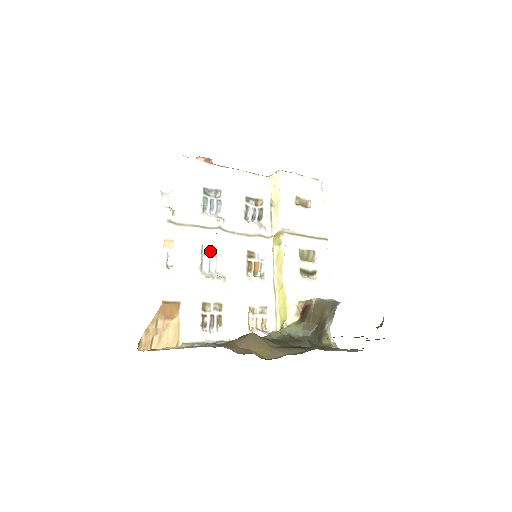
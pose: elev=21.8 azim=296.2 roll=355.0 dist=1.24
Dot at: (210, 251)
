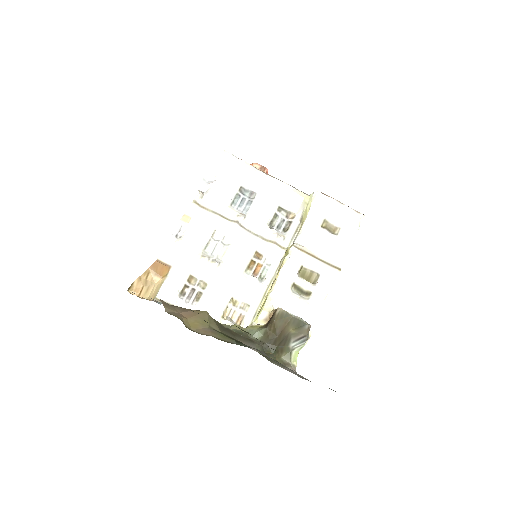
Dot at: (221, 238)
